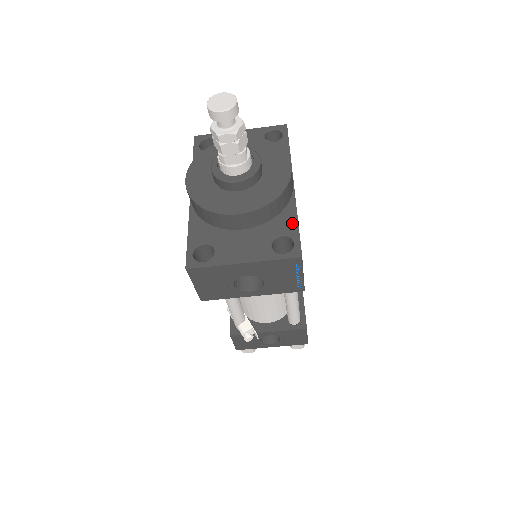
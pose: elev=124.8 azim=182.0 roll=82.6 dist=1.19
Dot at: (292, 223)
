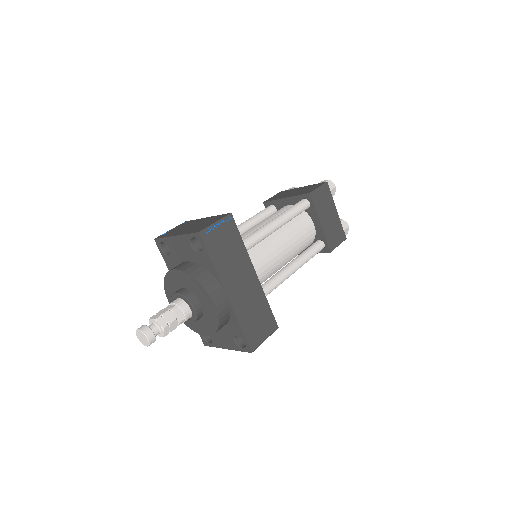
Dot at: (238, 328)
